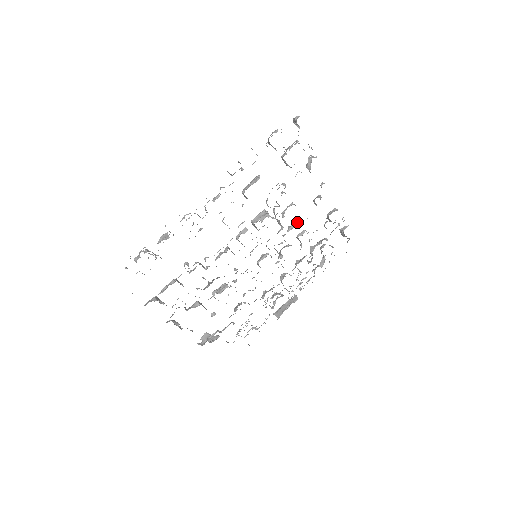
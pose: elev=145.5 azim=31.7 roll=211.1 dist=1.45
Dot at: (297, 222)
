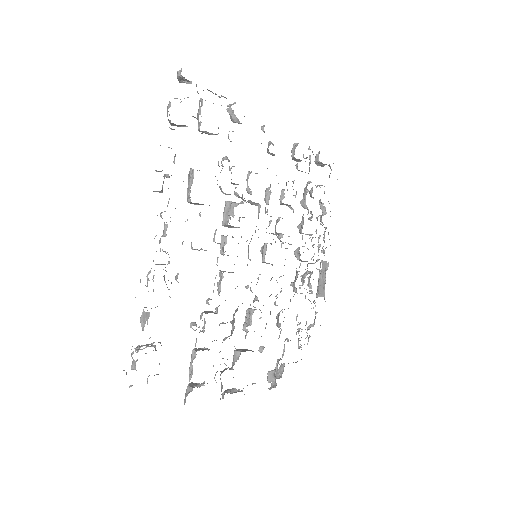
Dot at: (269, 188)
